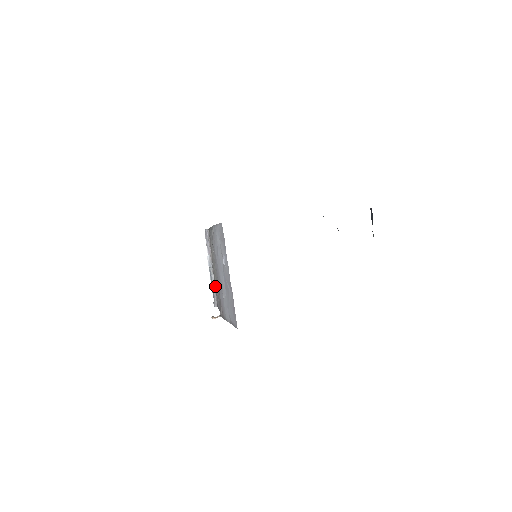
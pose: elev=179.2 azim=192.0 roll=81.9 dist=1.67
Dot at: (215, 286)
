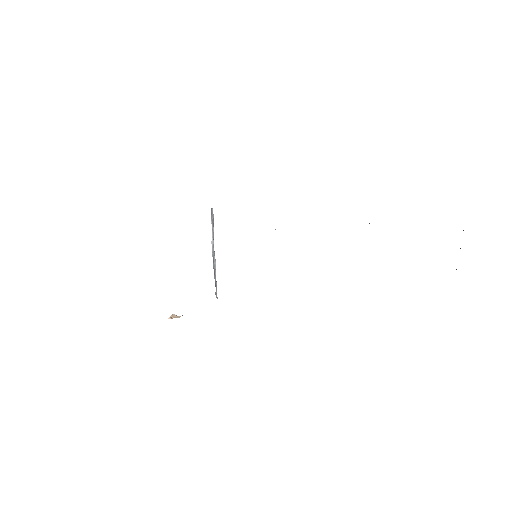
Dot at: occluded
